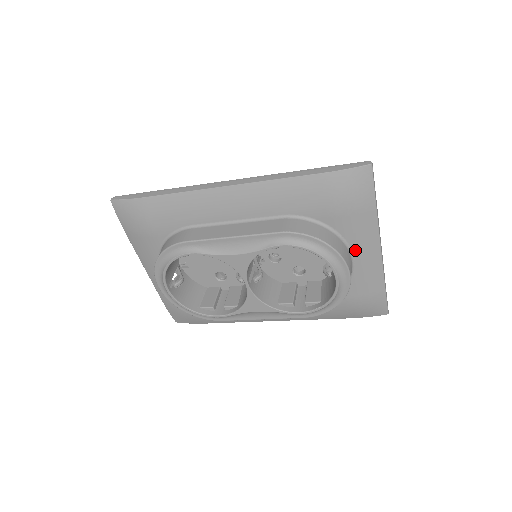
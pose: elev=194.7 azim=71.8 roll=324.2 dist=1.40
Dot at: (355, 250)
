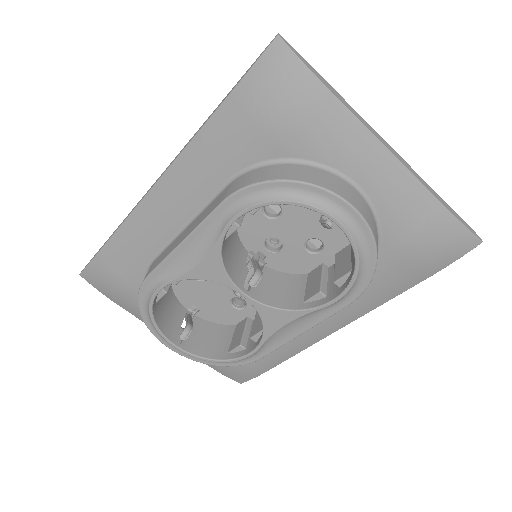
Dot at: (349, 171)
